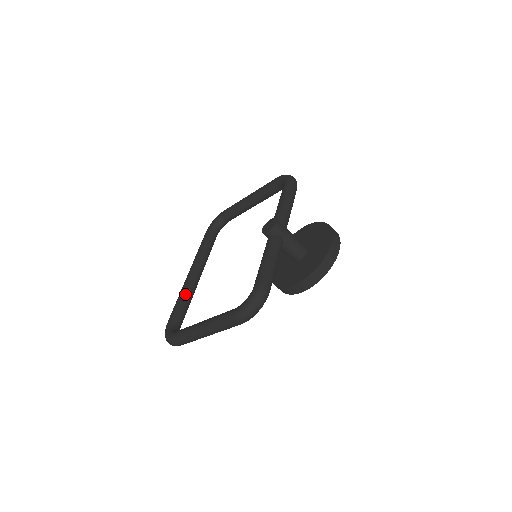
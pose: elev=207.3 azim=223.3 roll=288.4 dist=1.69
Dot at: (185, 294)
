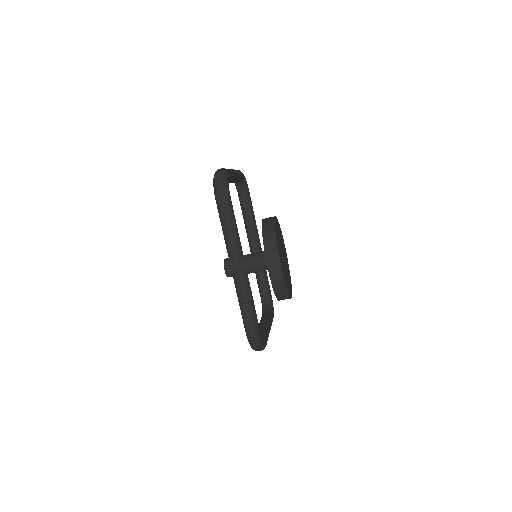
Dot at: occluded
